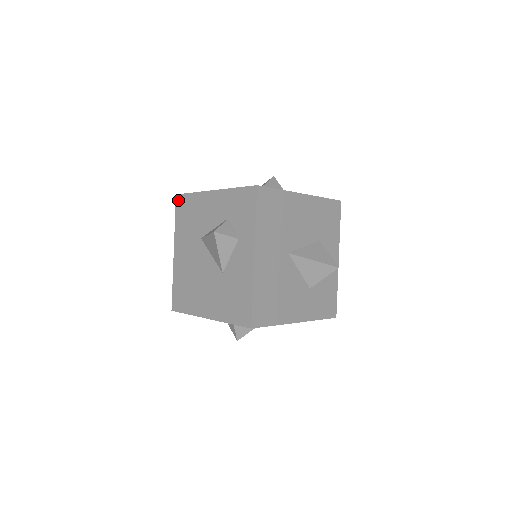
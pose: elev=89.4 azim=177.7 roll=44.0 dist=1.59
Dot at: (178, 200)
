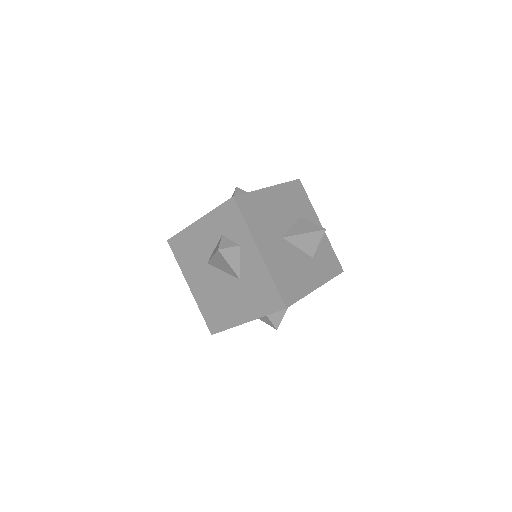
Dot at: (171, 244)
